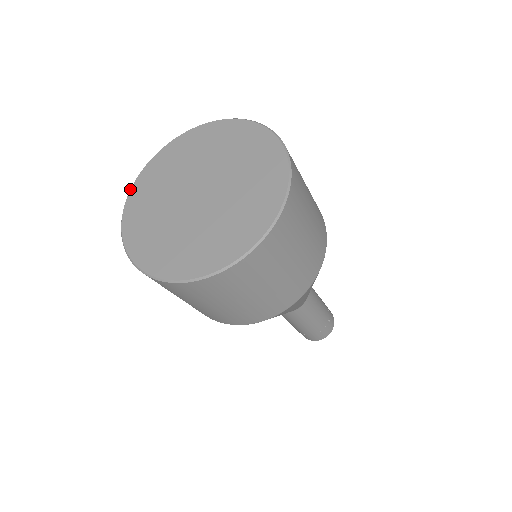
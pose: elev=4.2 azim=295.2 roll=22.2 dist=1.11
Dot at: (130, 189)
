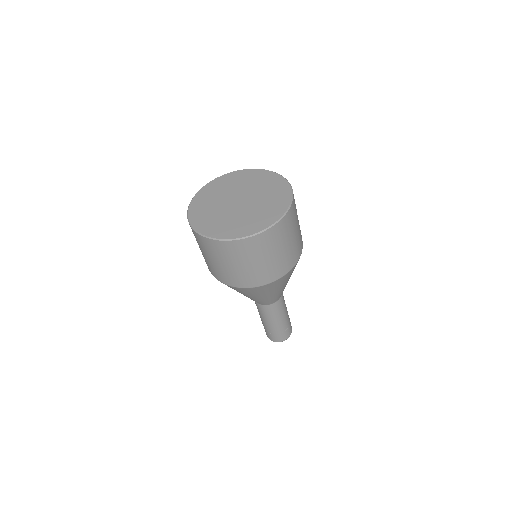
Dot at: (192, 199)
